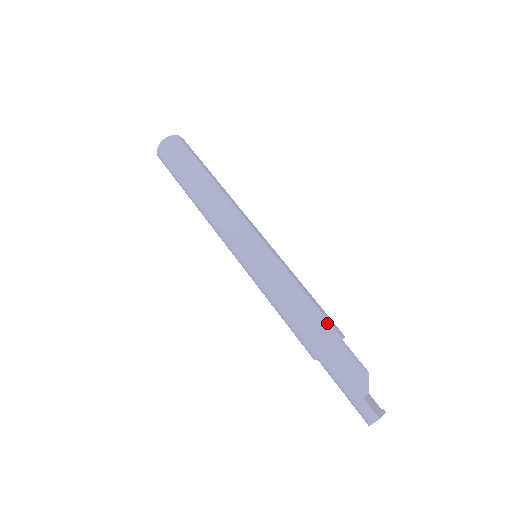
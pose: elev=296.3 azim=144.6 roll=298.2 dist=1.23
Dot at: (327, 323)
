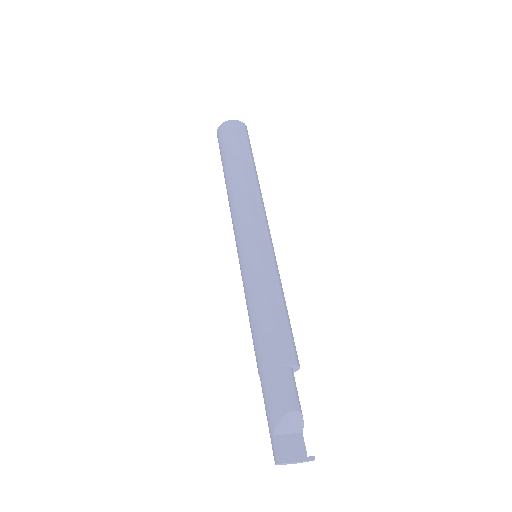
Dot at: (274, 346)
